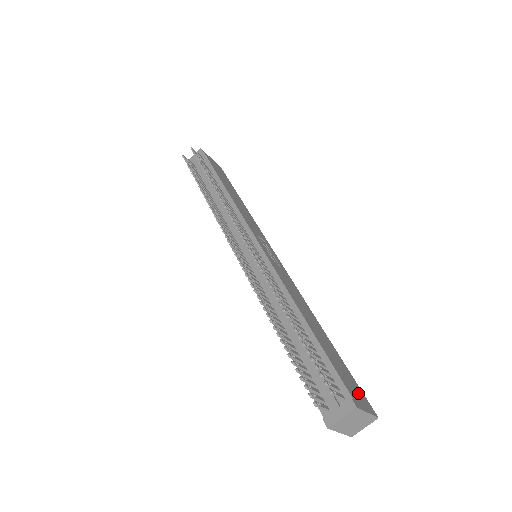
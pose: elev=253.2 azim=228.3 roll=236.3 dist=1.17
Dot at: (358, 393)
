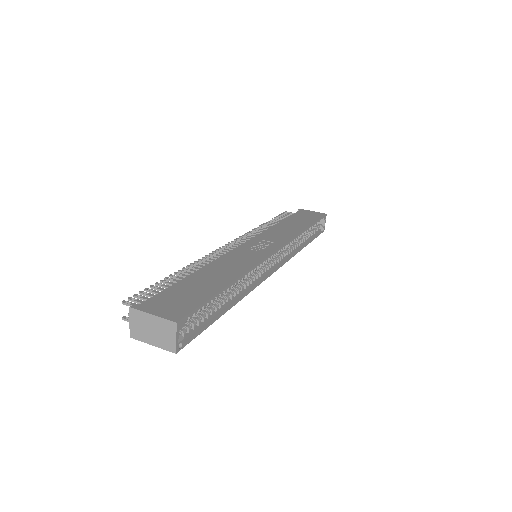
Dot at: (174, 307)
